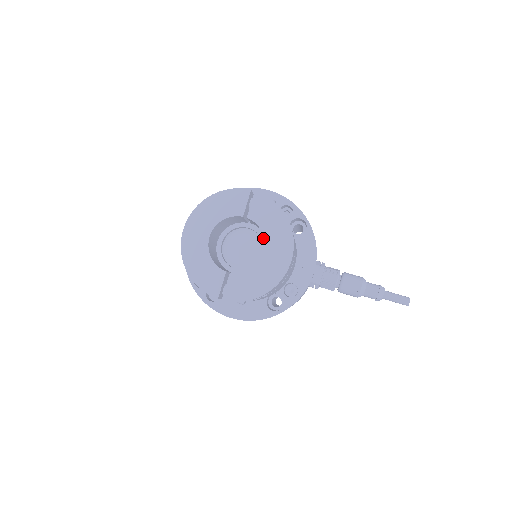
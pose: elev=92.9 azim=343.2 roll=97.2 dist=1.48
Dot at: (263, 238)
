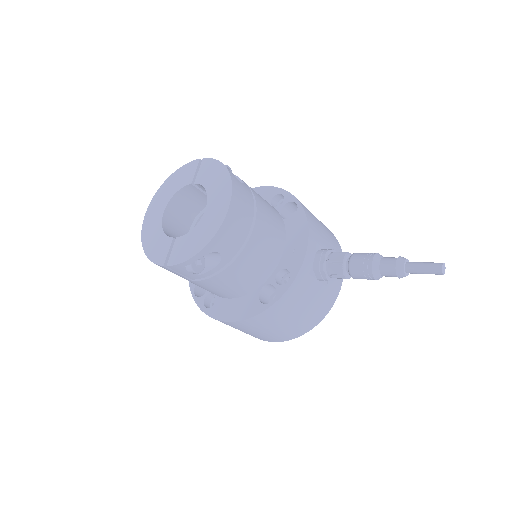
Dot at: occluded
